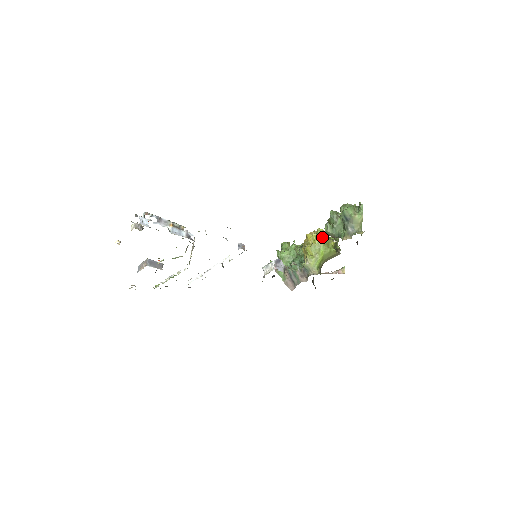
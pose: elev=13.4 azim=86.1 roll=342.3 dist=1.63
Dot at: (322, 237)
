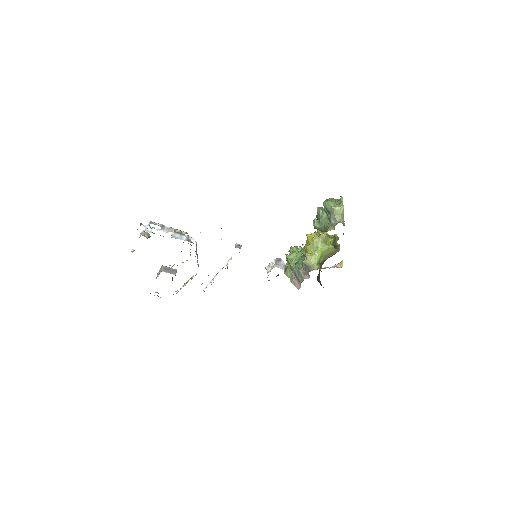
Dot at: (320, 235)
